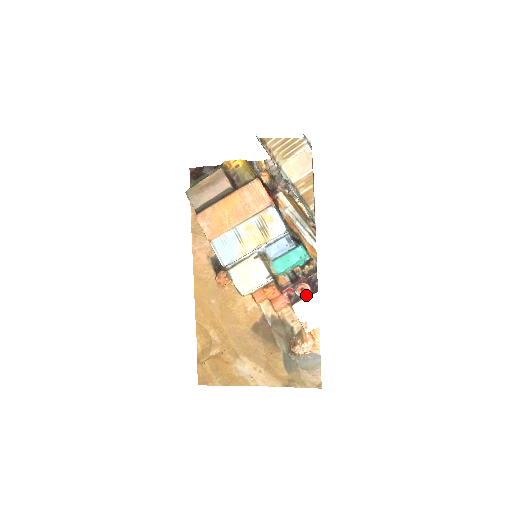
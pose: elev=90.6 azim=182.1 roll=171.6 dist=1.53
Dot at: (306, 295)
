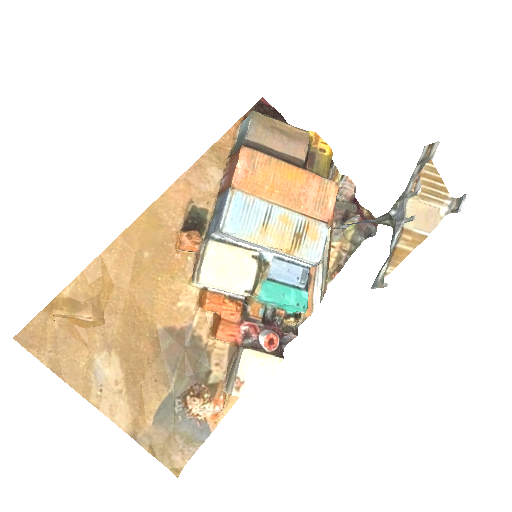
Dot at: (269, 350)
